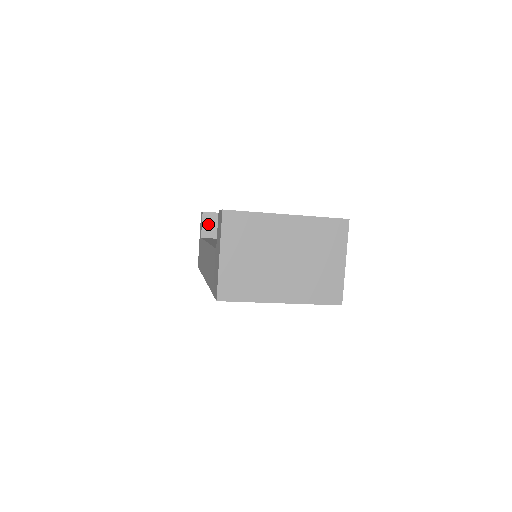
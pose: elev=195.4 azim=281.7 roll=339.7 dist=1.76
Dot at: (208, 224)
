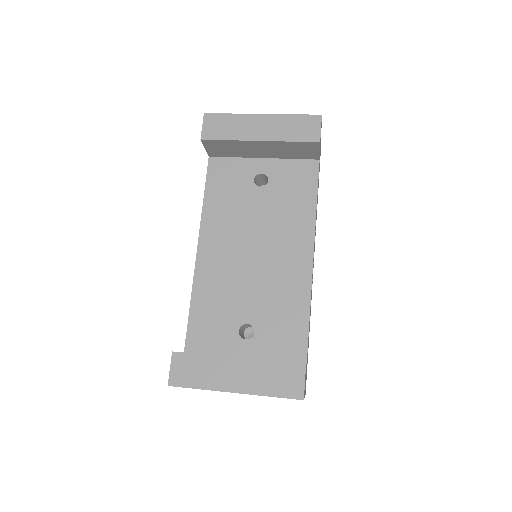
Dot at: (212, 148)
